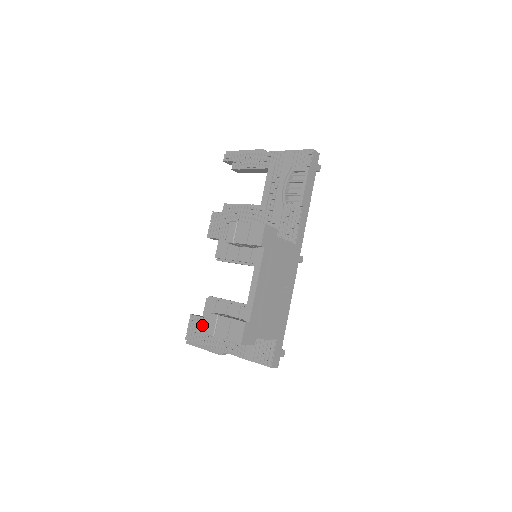
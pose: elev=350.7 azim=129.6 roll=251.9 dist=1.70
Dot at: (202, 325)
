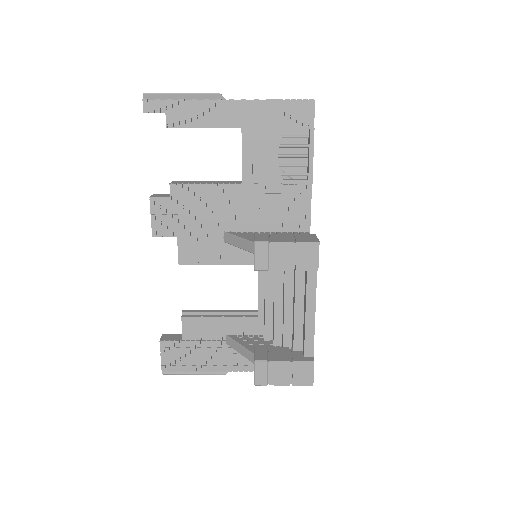
Dot at: (186, 350)
